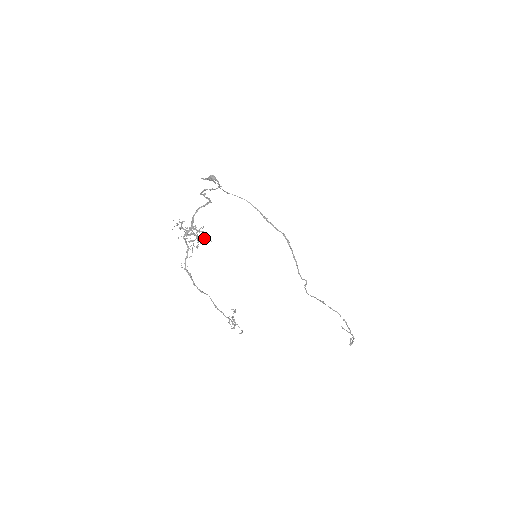
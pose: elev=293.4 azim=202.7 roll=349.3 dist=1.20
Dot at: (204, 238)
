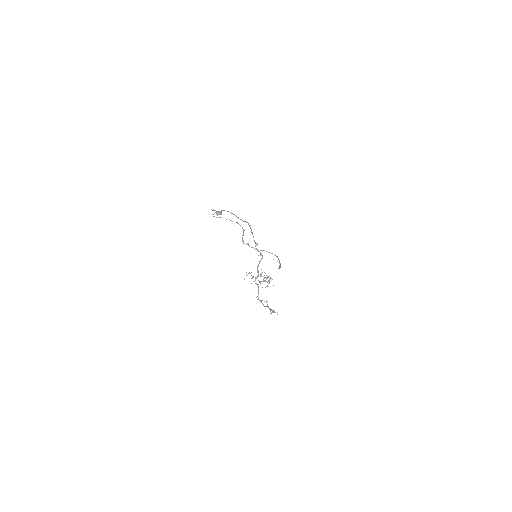
Dot at: occluded
